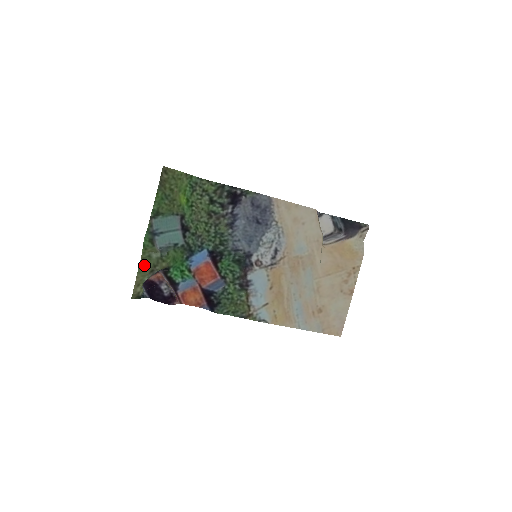
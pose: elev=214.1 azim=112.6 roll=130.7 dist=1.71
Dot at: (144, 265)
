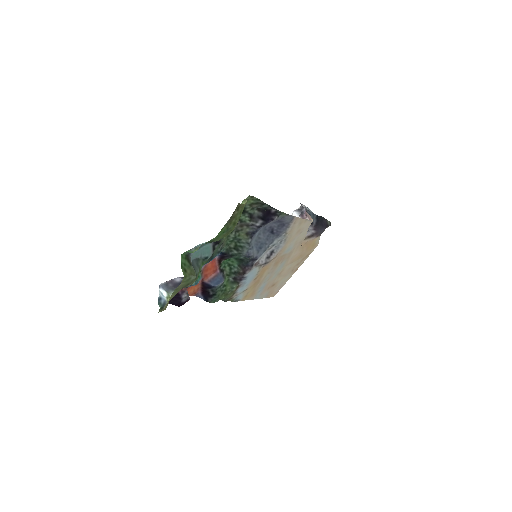
Dot at: (180, 286)
